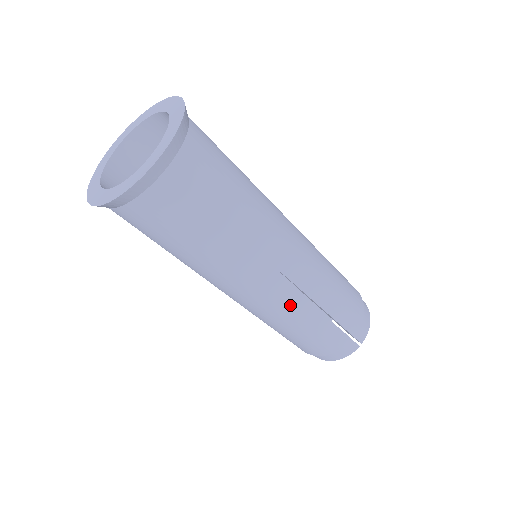
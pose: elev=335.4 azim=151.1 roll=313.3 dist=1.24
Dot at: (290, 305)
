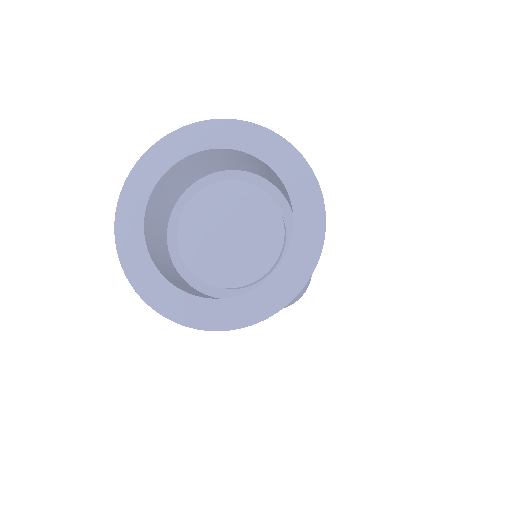
Dot at: (304, 287)
